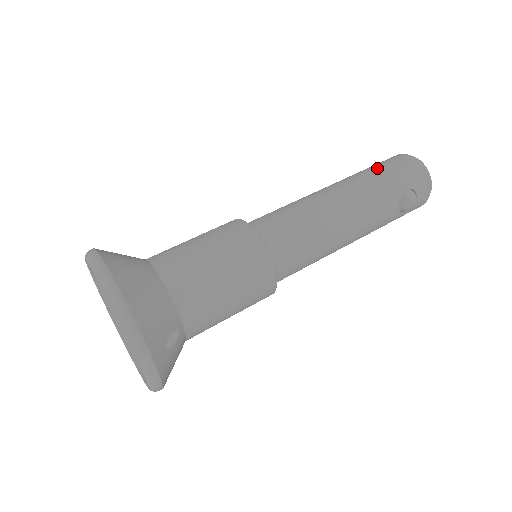
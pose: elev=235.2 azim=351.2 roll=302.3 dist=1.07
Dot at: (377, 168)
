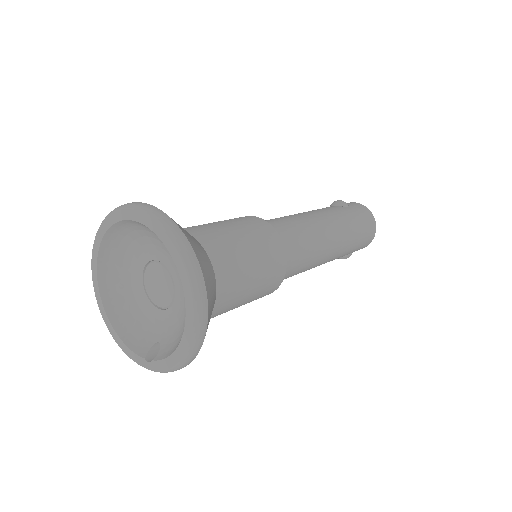
Dot at: (360, 229)
